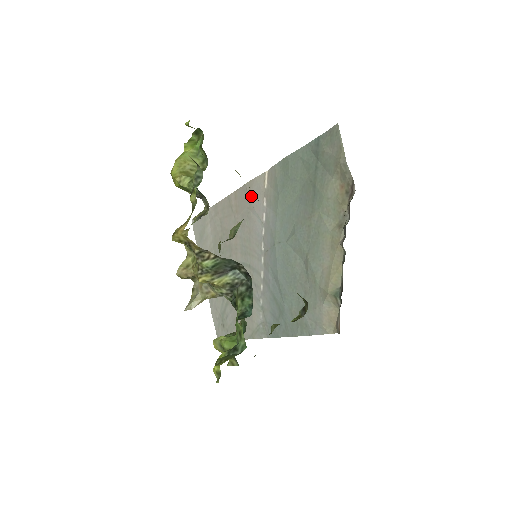
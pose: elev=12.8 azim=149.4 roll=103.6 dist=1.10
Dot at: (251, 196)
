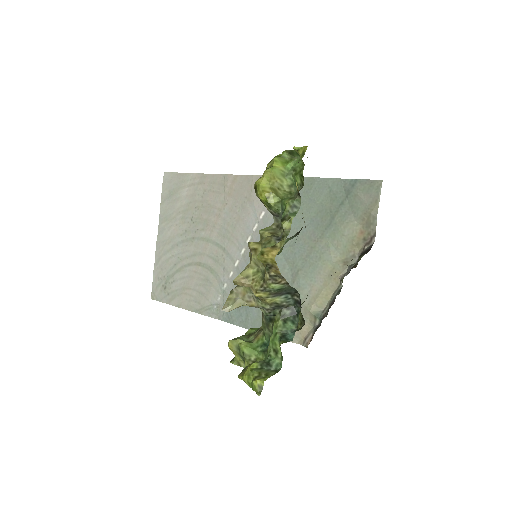
Dot at: occluded
